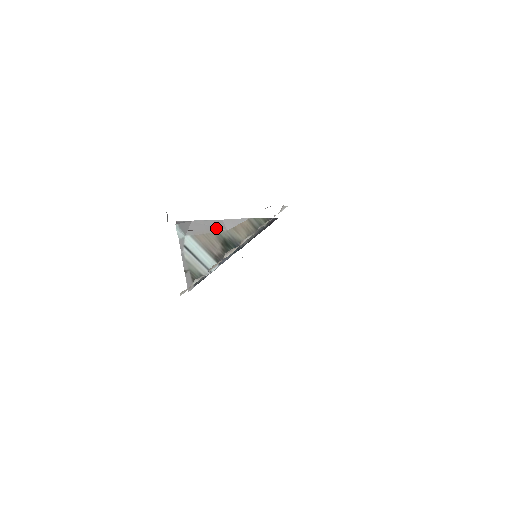
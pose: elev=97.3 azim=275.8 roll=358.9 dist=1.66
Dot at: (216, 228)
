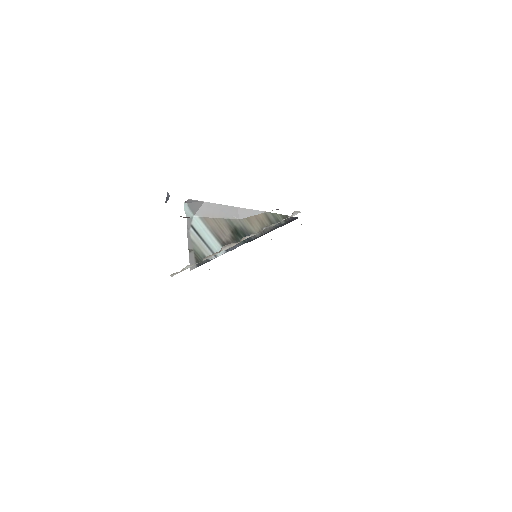
Dot at: (228, 214)
